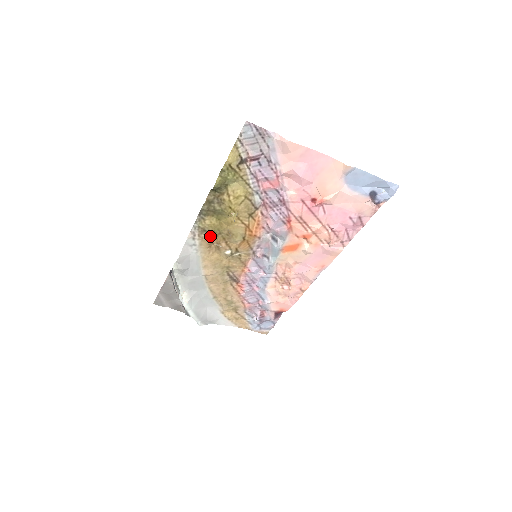
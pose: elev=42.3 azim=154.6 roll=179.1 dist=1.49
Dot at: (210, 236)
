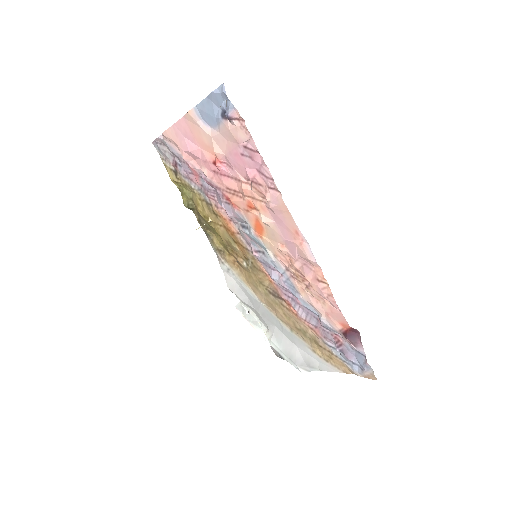
Dot at: (227, 254)
